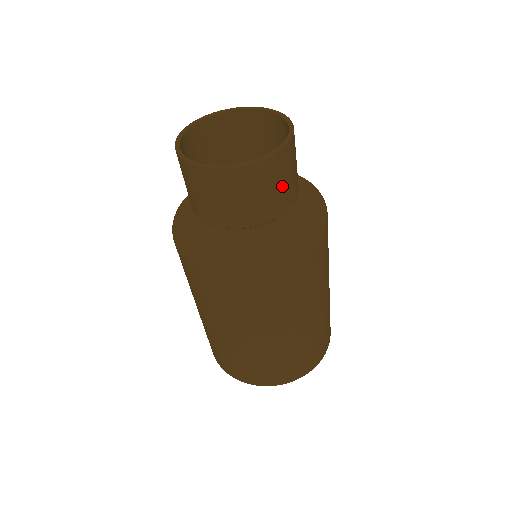
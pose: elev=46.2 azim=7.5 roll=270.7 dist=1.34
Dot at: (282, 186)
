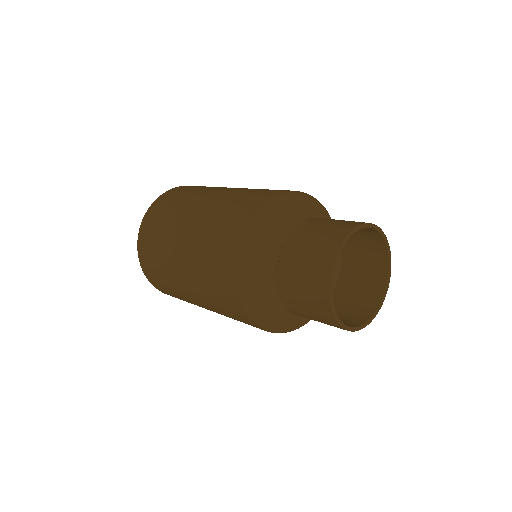
Dot at: (350, 305)
